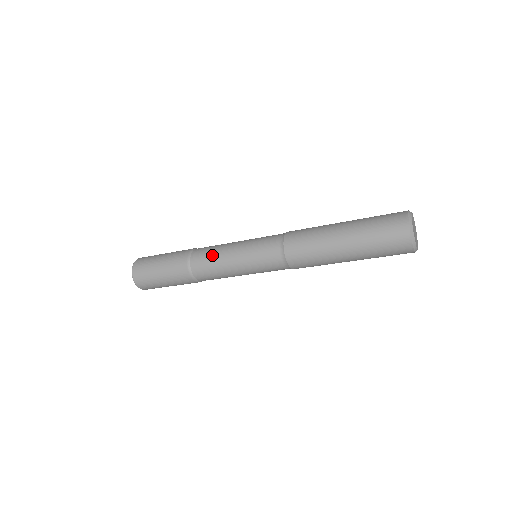
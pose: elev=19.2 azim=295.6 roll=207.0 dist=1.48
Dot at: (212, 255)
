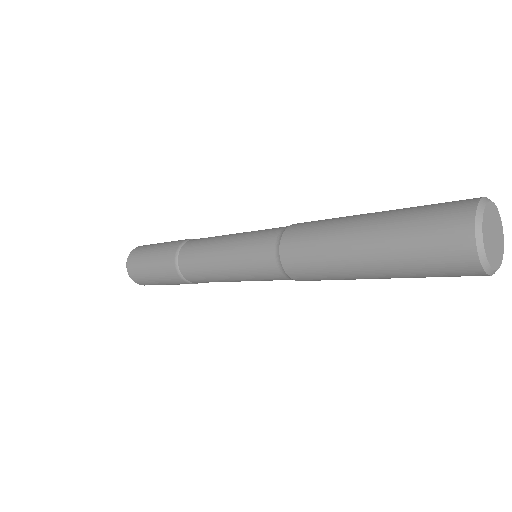
Dot at: (201, 248)
